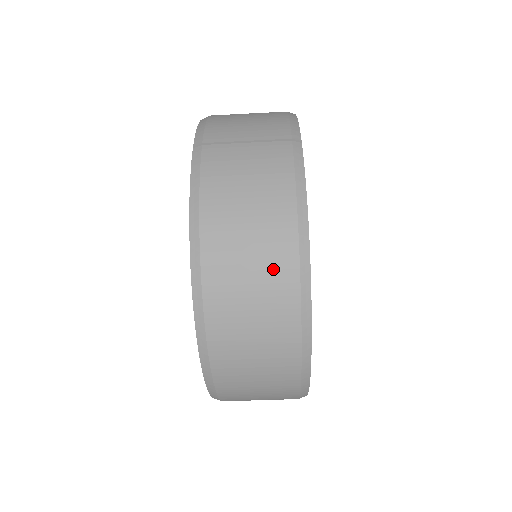
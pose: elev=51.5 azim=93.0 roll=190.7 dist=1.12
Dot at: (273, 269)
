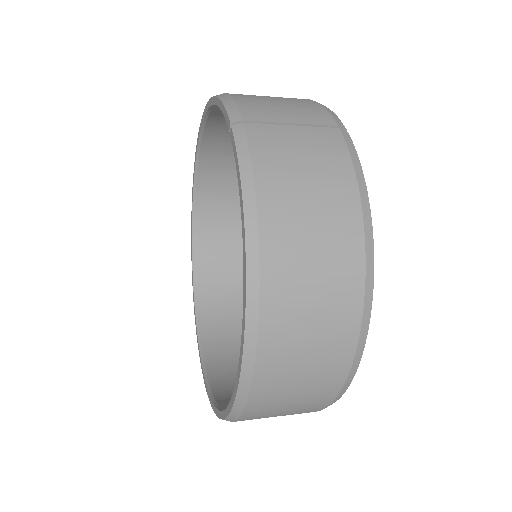
Dot at: (338, 268)
